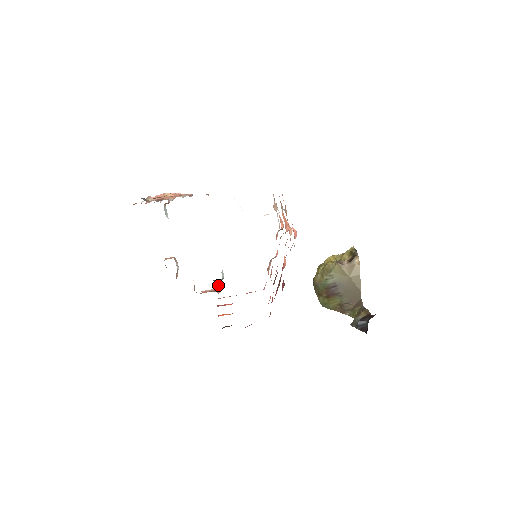
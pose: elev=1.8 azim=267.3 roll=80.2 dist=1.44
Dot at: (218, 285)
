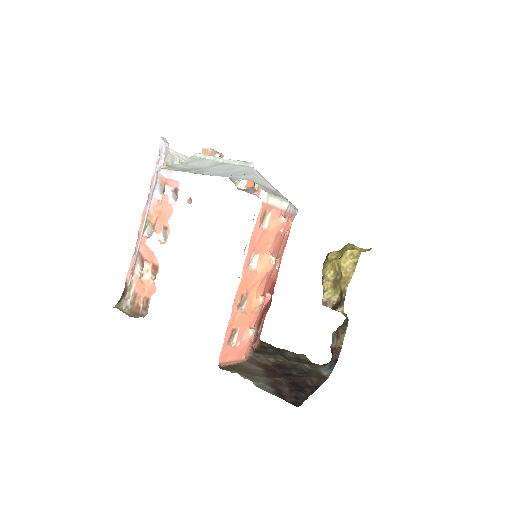
Dot at: occluded
